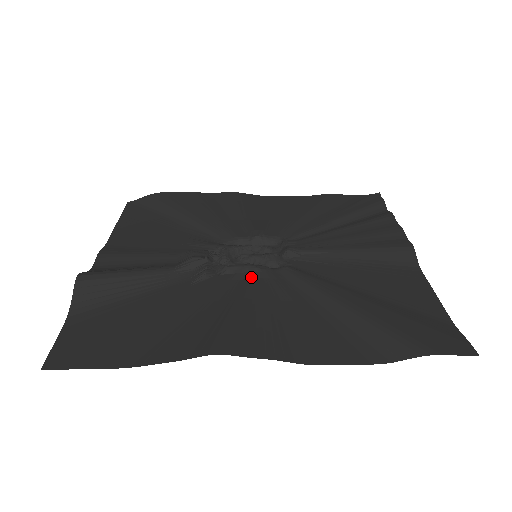
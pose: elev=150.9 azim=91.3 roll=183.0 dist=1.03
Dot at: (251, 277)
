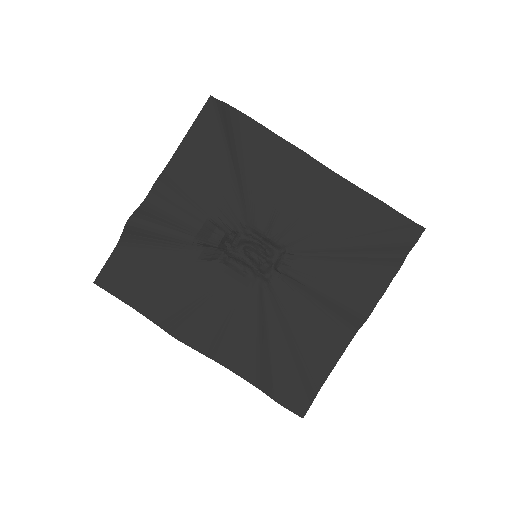
Dot at: (237, 278)
